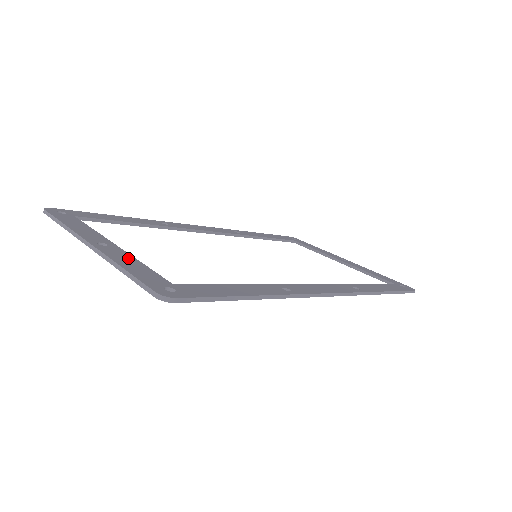
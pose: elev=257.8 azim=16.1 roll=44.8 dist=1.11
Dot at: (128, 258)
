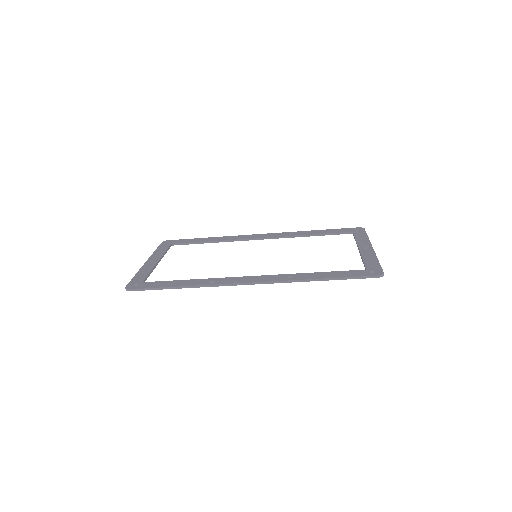
Dot at: (149, 269)
